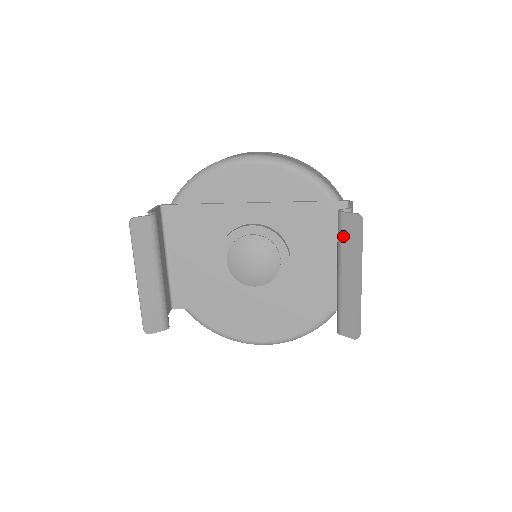
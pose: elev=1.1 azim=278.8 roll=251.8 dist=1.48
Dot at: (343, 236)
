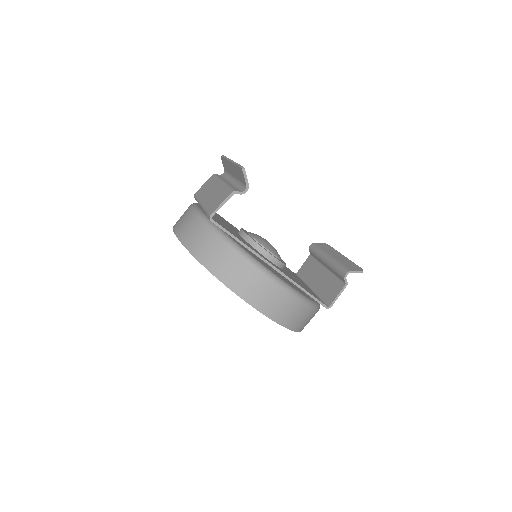
Dot at: (321, 247)
